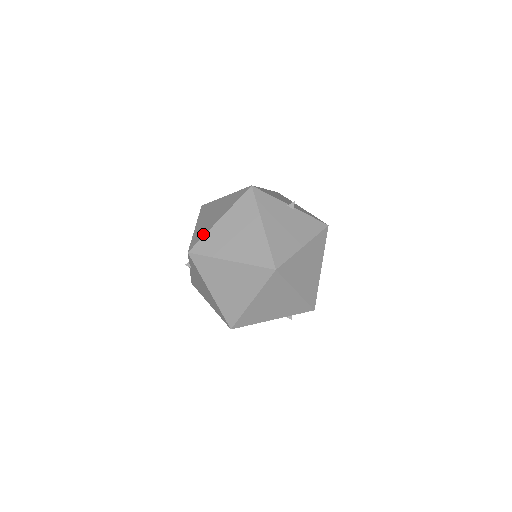
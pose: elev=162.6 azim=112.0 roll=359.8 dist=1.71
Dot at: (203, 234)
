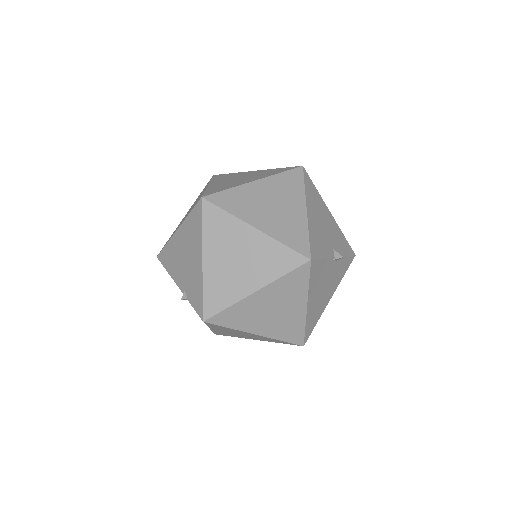
Dot at: (227, 303)
